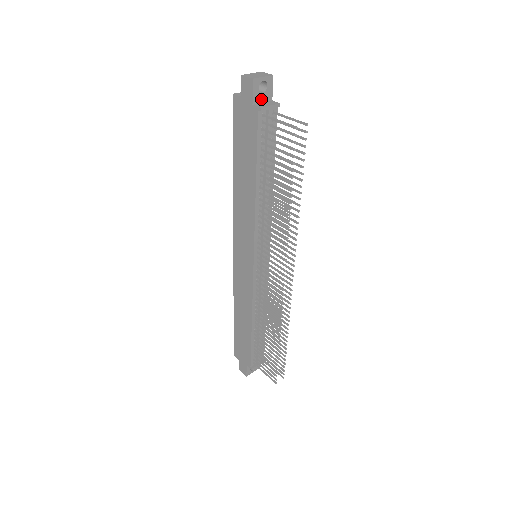
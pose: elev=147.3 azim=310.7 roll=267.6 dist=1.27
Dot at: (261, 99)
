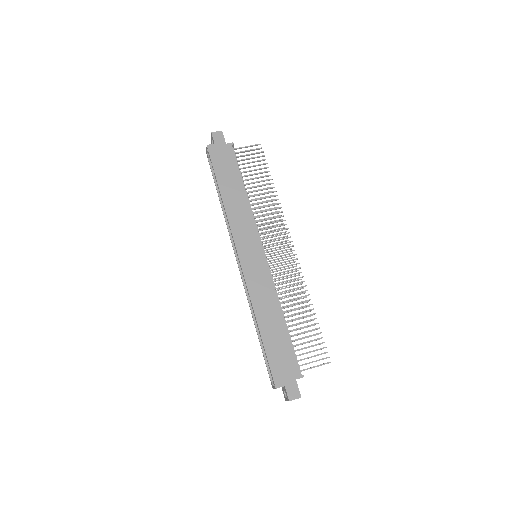
Dot at: occluded
